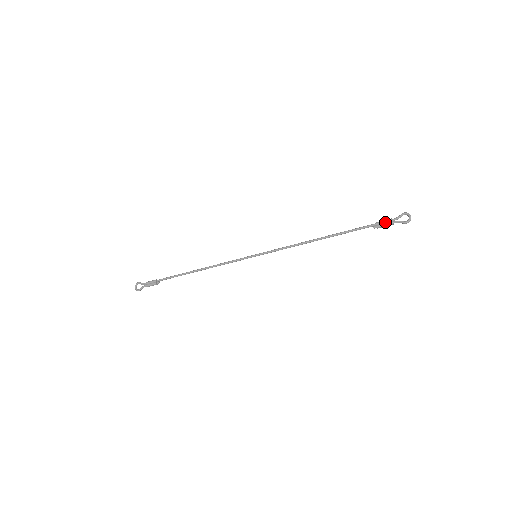
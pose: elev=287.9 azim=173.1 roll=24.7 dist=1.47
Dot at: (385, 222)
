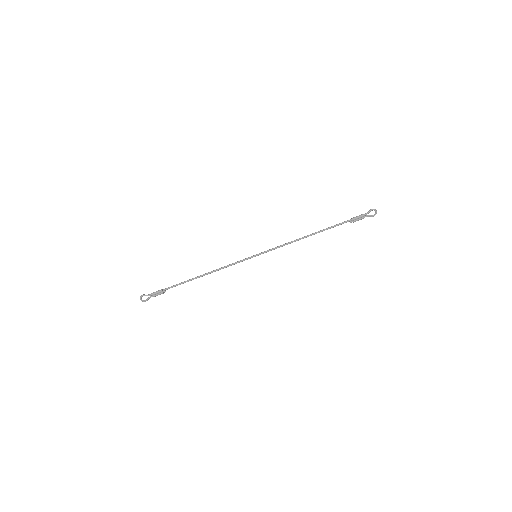
Dot at: (359, 218)
